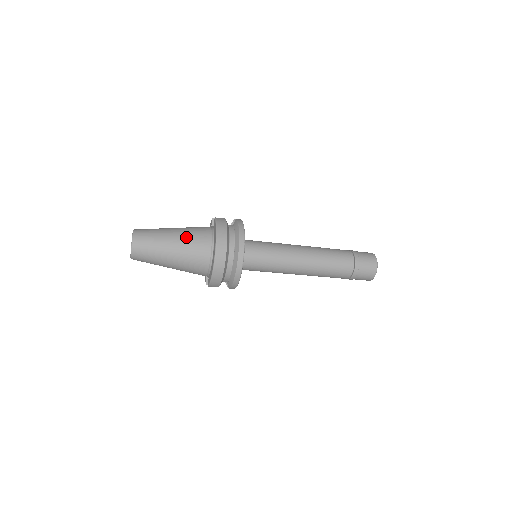
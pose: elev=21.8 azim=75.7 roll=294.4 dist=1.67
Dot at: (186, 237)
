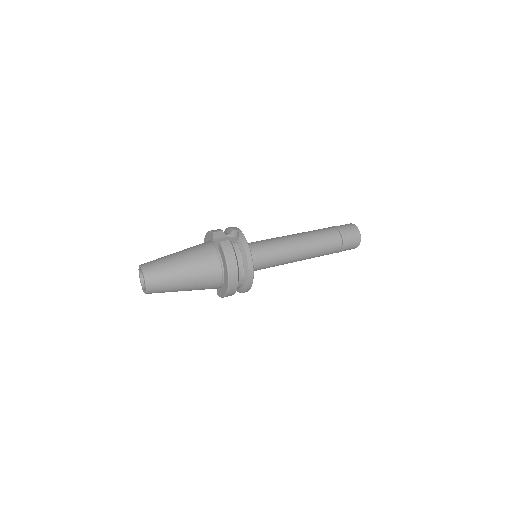
Dot at: (197, 270)
